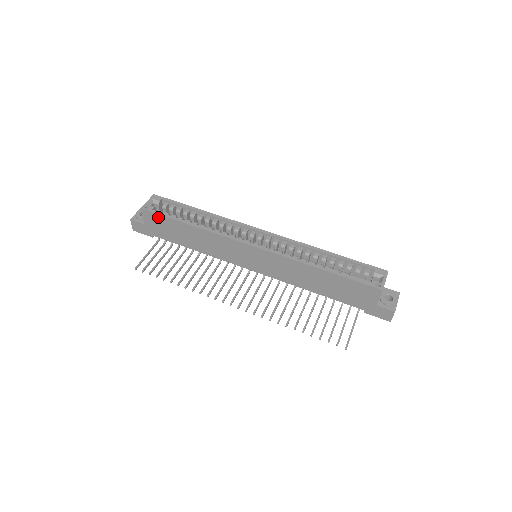
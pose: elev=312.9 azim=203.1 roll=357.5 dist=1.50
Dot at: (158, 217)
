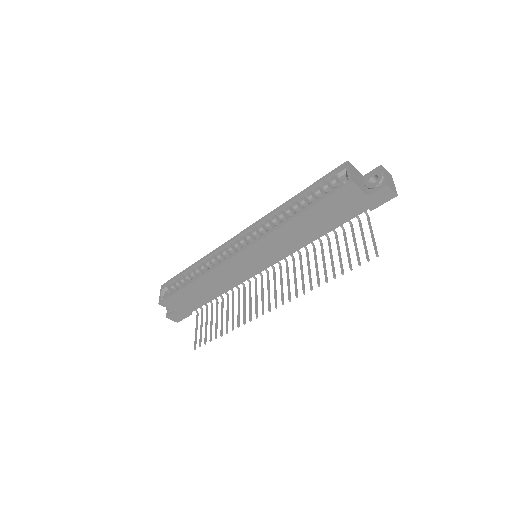
Dot at: (173, 299)
